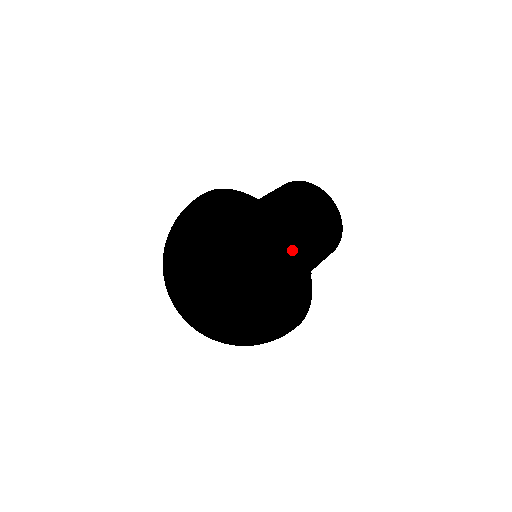
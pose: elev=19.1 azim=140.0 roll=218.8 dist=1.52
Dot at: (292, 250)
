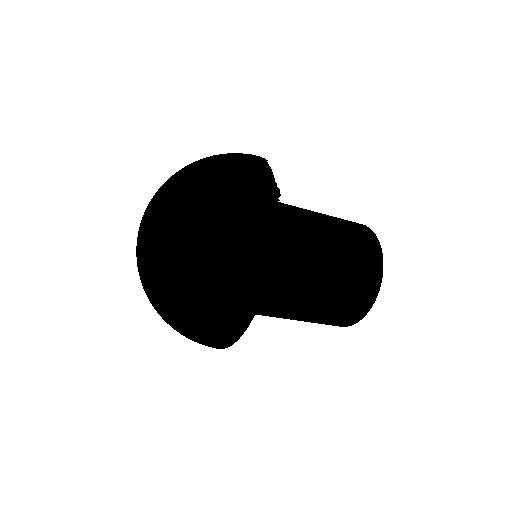
Dot at: (259, 169)
